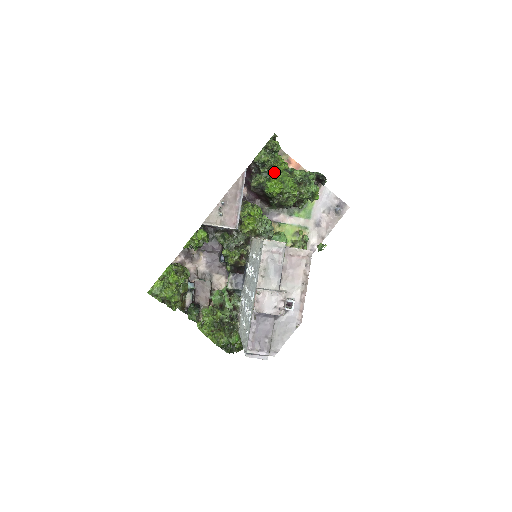
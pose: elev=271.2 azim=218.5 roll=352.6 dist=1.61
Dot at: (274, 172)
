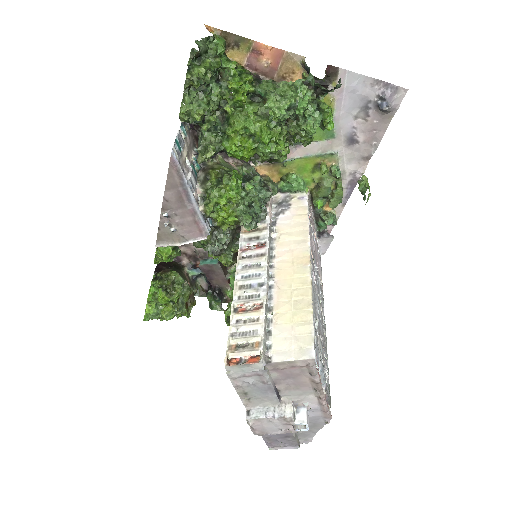
Dot at: (229, 115)
